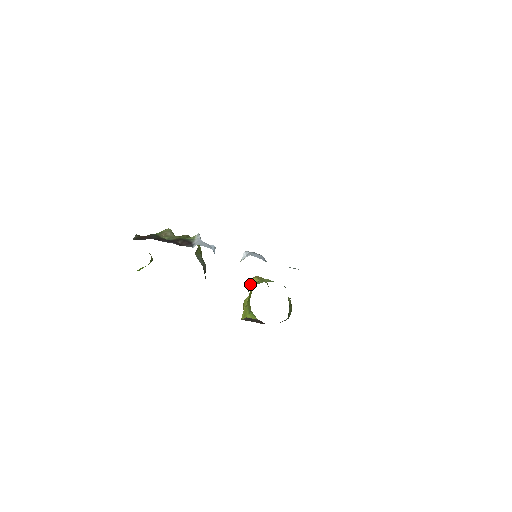
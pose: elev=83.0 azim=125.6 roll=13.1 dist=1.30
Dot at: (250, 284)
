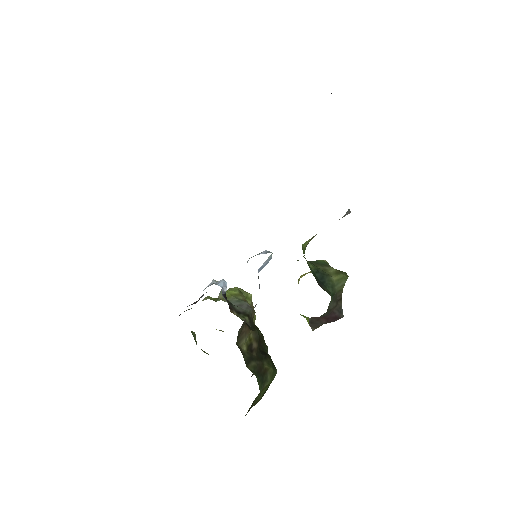
Dot at: occluded
